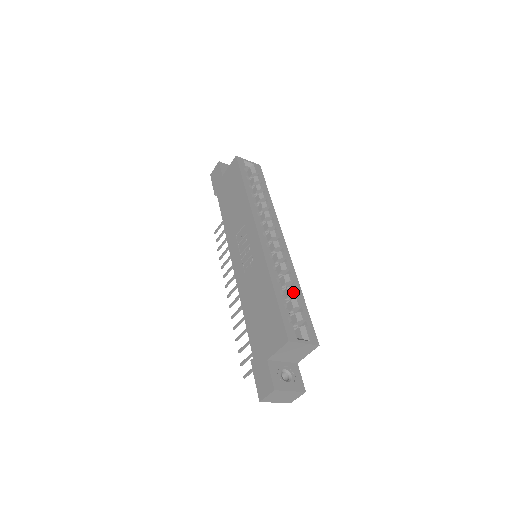
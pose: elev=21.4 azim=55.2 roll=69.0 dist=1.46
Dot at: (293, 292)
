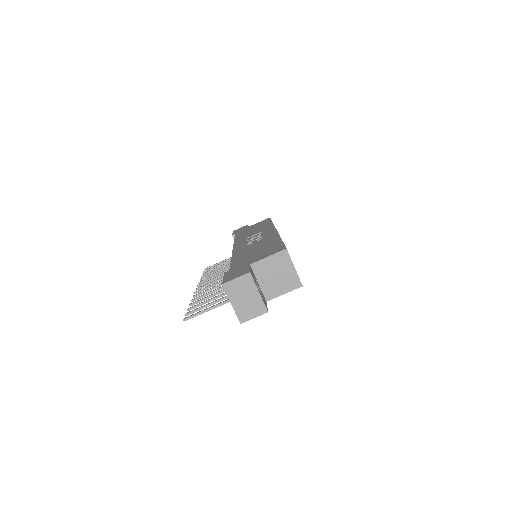
Dot at: occluded
